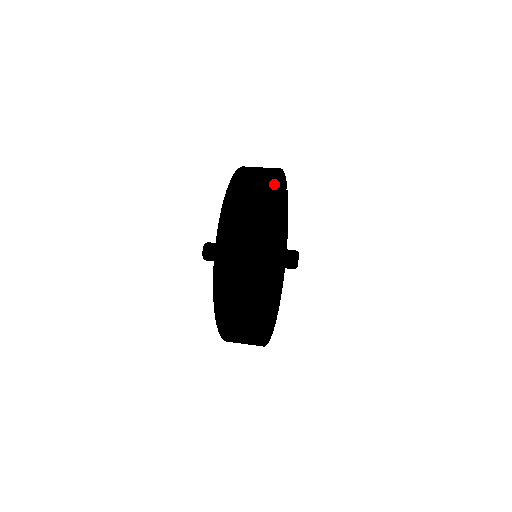
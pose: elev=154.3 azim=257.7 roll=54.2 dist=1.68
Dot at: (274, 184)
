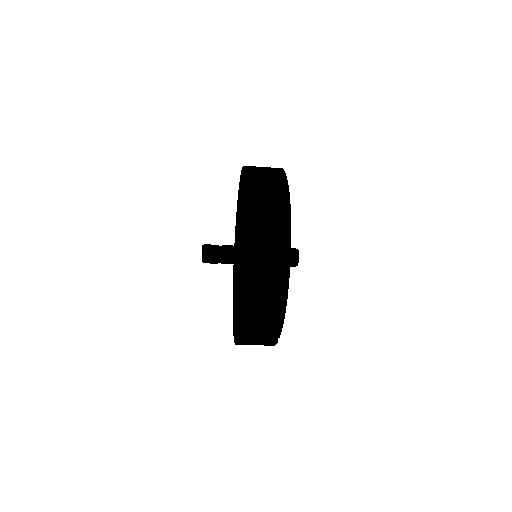
Dot at: occluded
